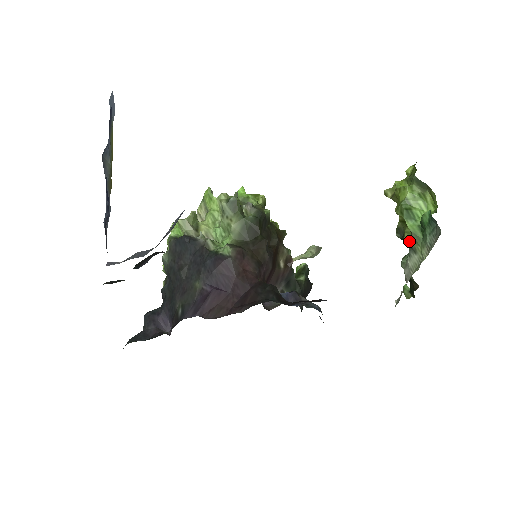
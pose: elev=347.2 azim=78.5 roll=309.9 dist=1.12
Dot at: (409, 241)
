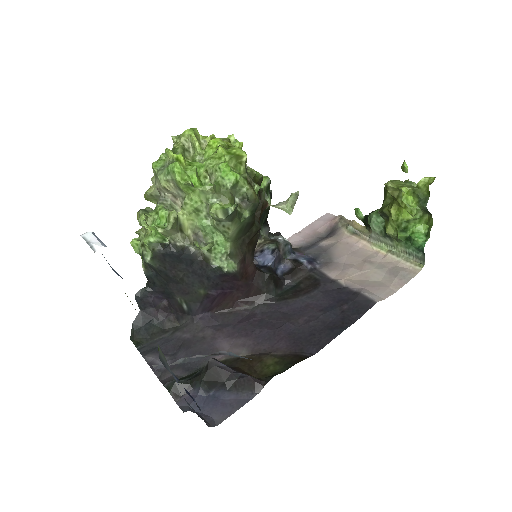
Dot at: (391, 235)
